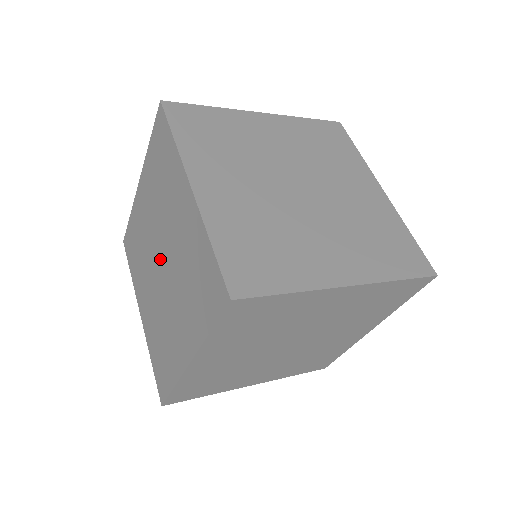
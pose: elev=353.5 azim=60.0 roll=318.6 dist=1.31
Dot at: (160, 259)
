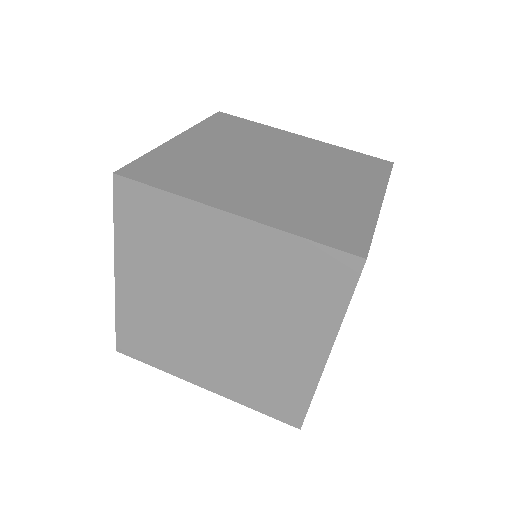
Dot at: occluded
